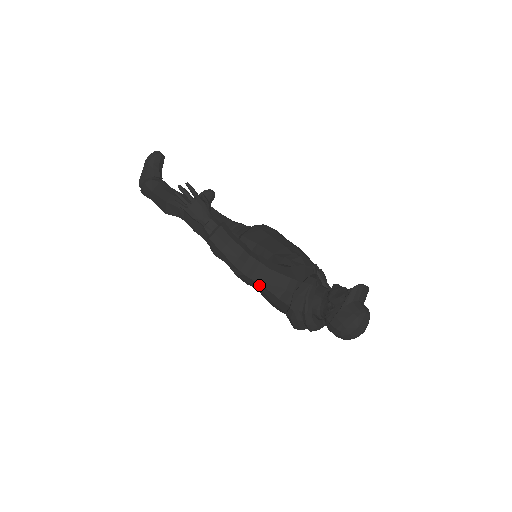
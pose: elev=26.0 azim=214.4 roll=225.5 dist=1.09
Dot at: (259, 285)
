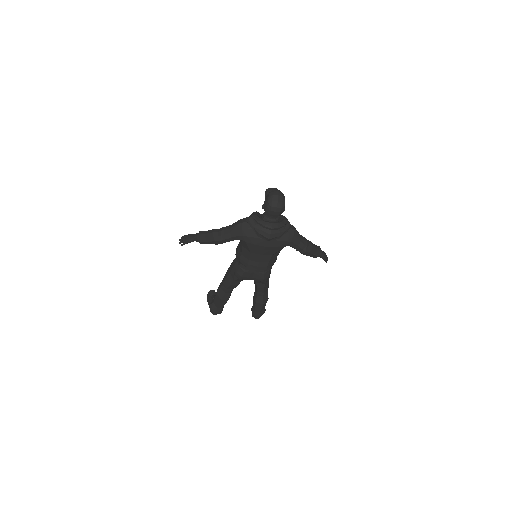
Dot at: (231, 234)
